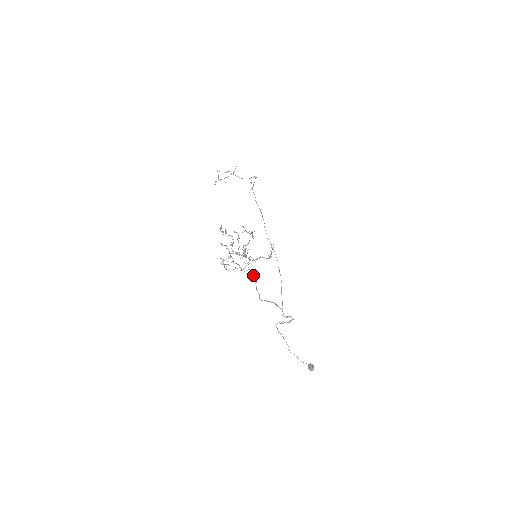
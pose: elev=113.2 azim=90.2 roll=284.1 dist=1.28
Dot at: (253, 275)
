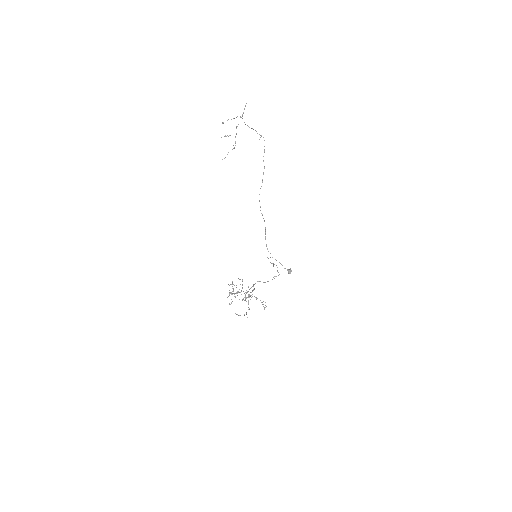
Dot at: occluded
